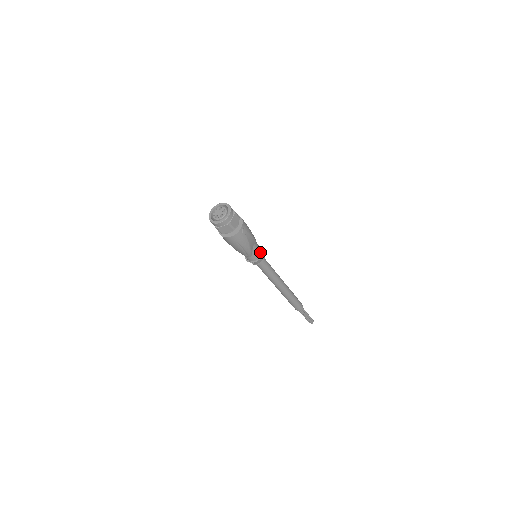
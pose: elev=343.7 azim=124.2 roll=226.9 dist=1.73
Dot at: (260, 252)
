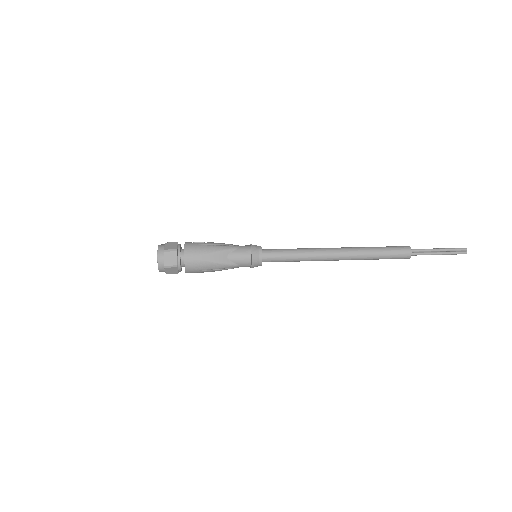
Dot at: (247, 255)
